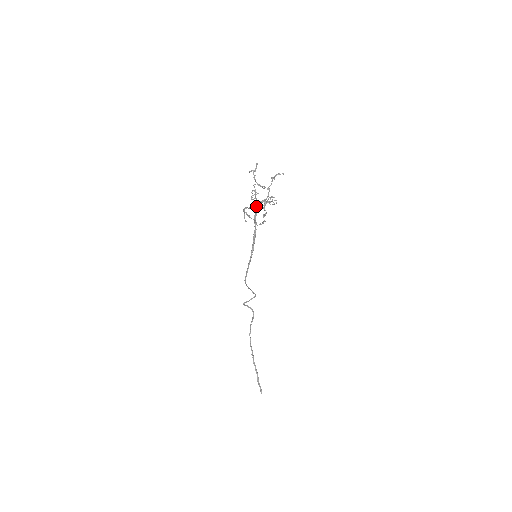
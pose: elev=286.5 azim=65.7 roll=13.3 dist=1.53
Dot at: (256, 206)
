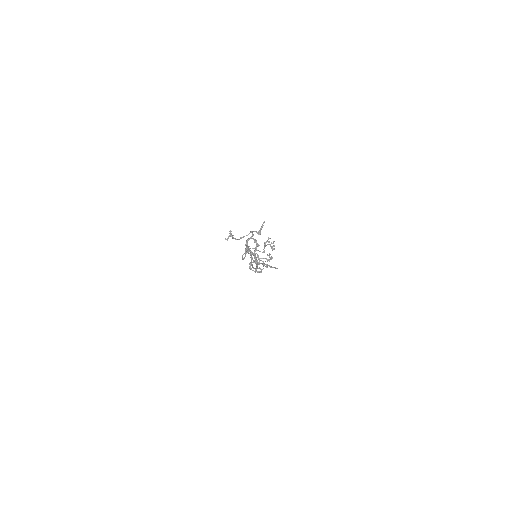
Dot at: (255, 255)
